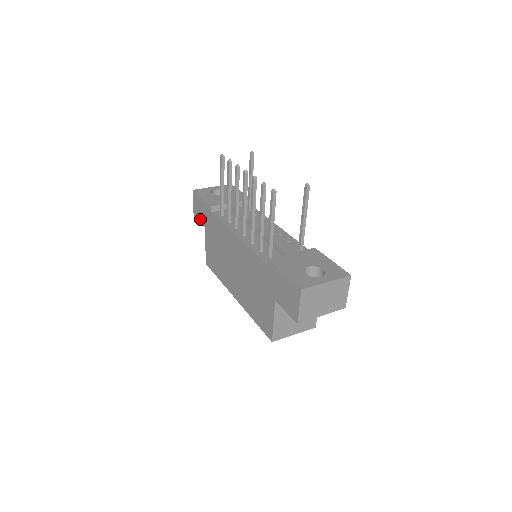
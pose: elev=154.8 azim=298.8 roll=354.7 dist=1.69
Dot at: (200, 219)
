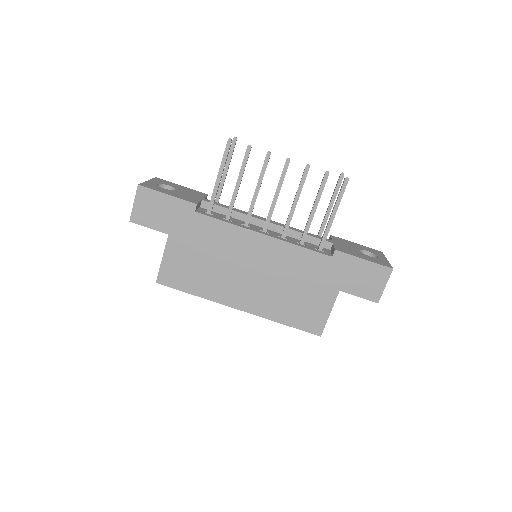
Dot at: (154, 224)
